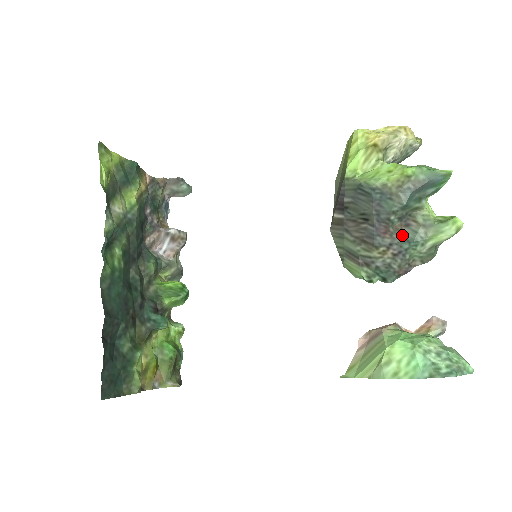
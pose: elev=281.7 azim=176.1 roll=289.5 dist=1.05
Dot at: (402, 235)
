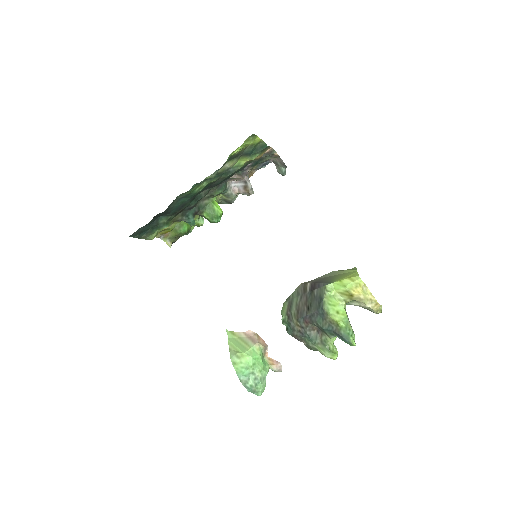
Dot at: (311, 331)
